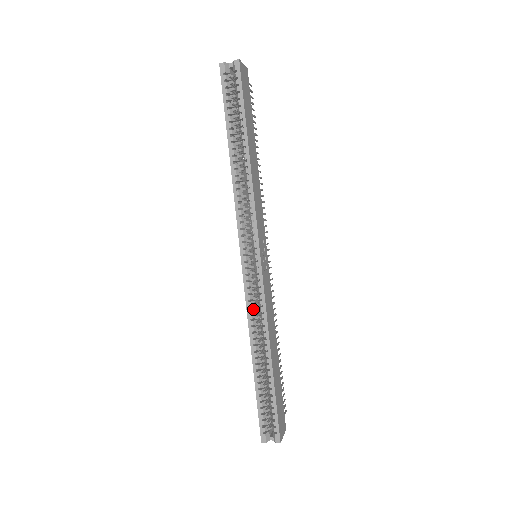
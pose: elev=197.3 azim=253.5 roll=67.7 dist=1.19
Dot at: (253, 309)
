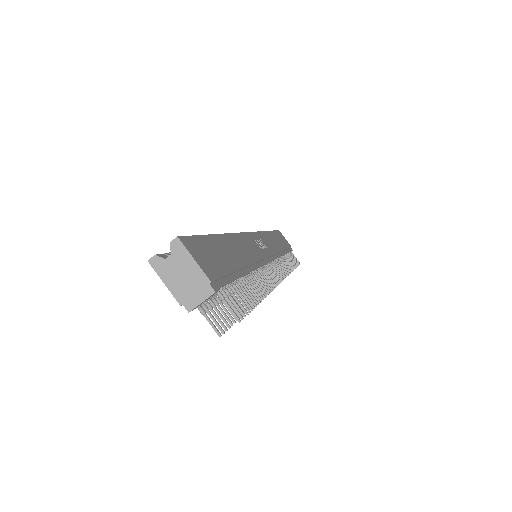
Dot at: occluded
